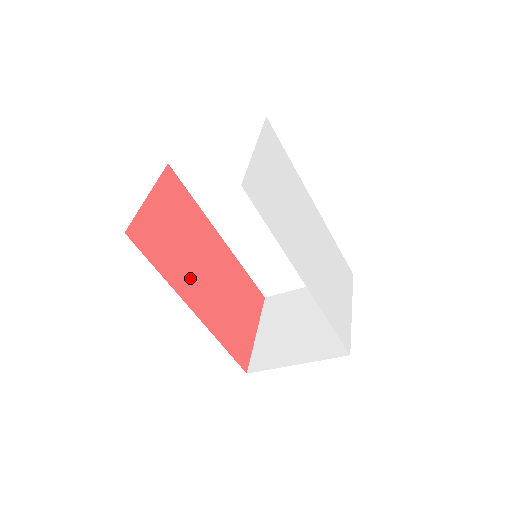
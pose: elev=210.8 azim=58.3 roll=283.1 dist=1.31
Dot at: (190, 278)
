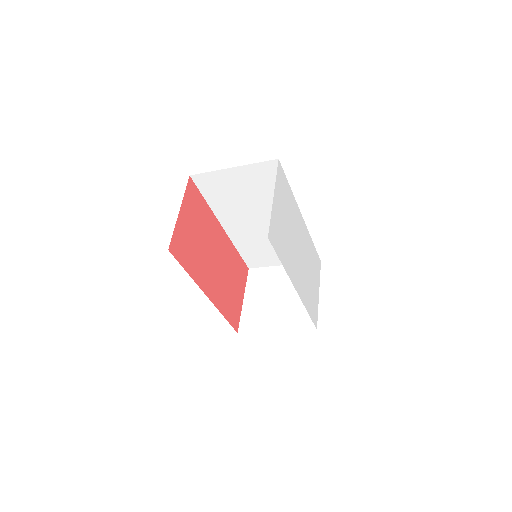
Dot at: (205, 271)
